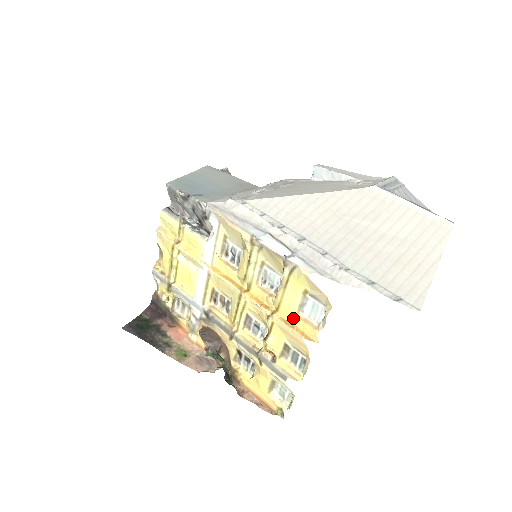
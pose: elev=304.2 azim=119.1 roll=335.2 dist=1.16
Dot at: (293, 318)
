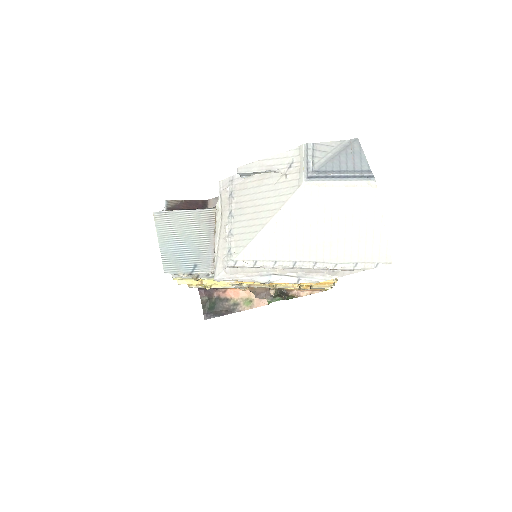
Dot at: occluded
